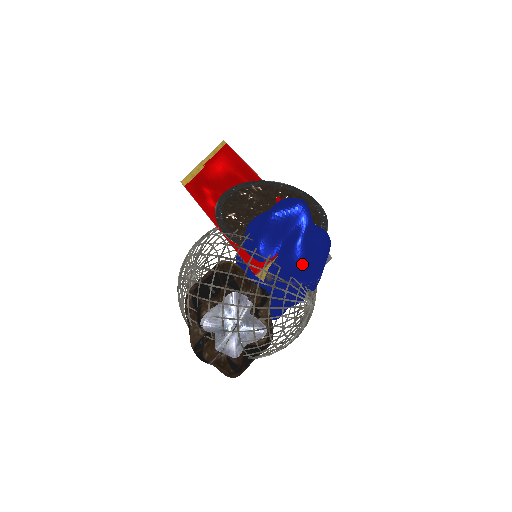
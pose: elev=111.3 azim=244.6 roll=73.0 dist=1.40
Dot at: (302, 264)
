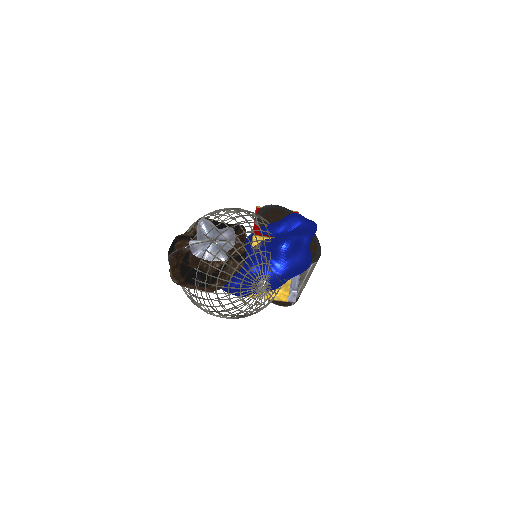
Dot at: (285, 245)
